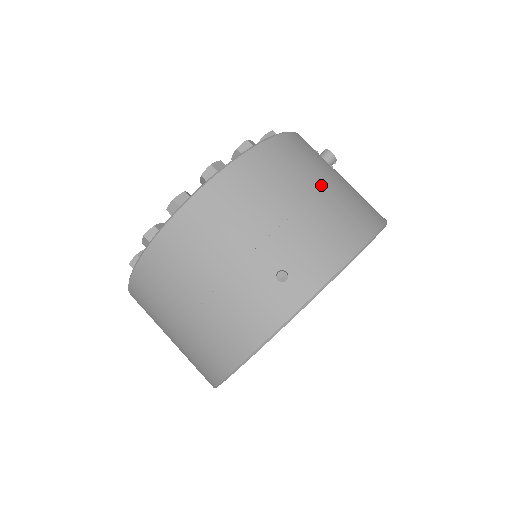
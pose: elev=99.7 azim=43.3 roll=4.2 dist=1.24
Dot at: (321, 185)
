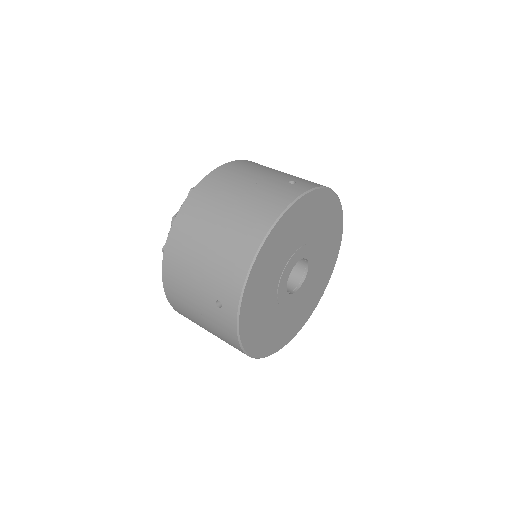
Dot at: occluded
